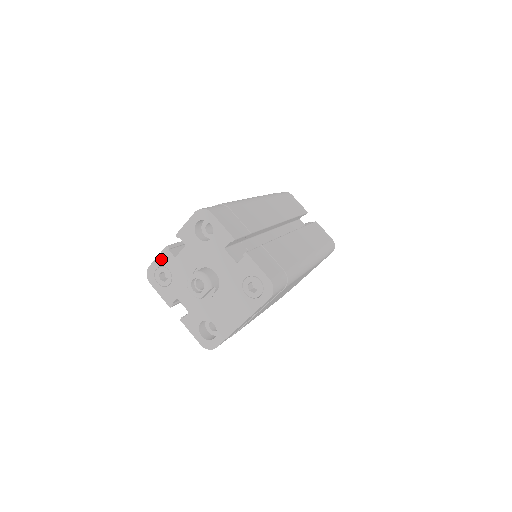
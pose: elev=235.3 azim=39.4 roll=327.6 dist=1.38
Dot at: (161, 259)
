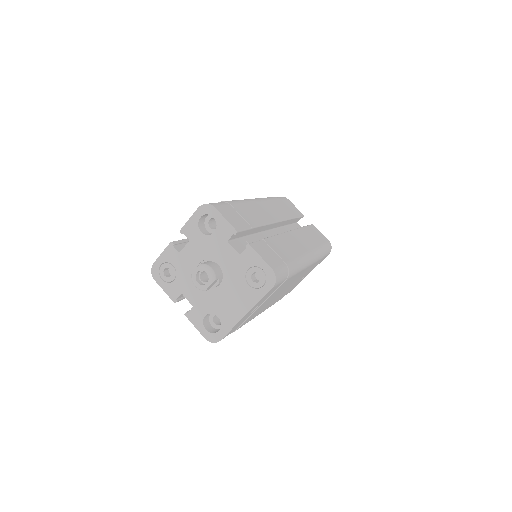
Dot at: (165, 255)
